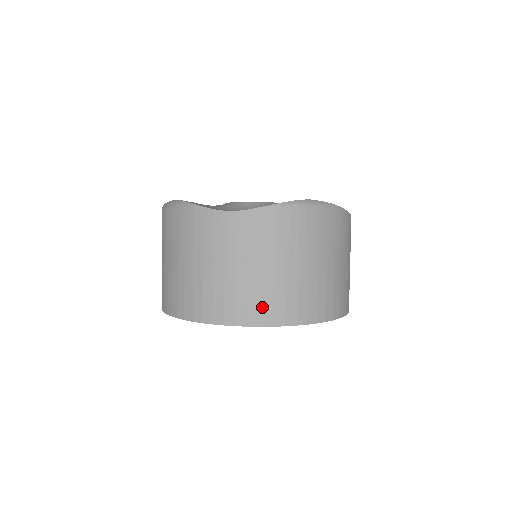
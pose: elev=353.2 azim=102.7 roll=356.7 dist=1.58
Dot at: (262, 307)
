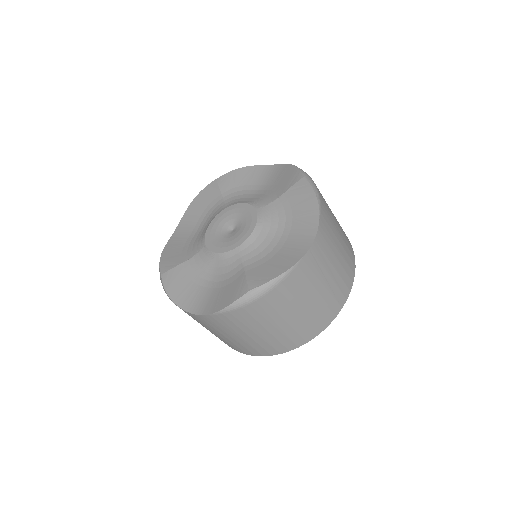
Dot at: (257, 350)
